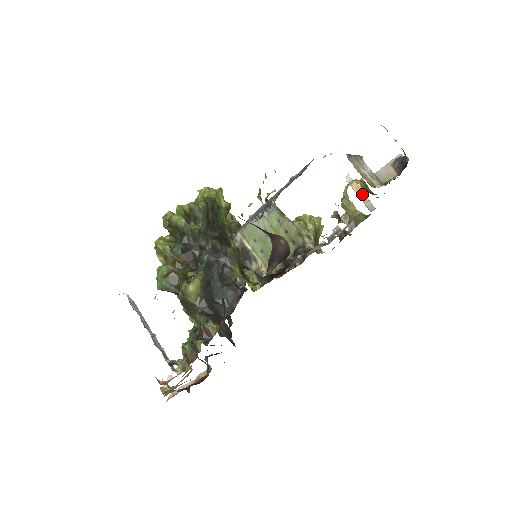
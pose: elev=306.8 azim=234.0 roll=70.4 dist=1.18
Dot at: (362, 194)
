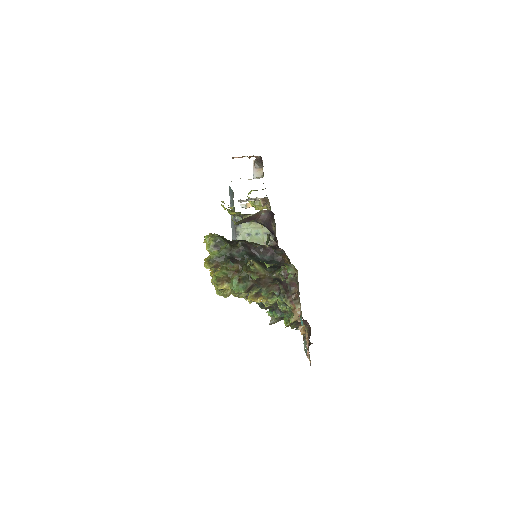
Dot at: occluded
